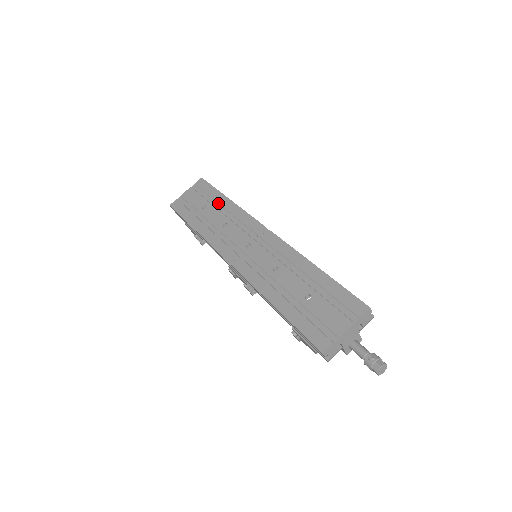
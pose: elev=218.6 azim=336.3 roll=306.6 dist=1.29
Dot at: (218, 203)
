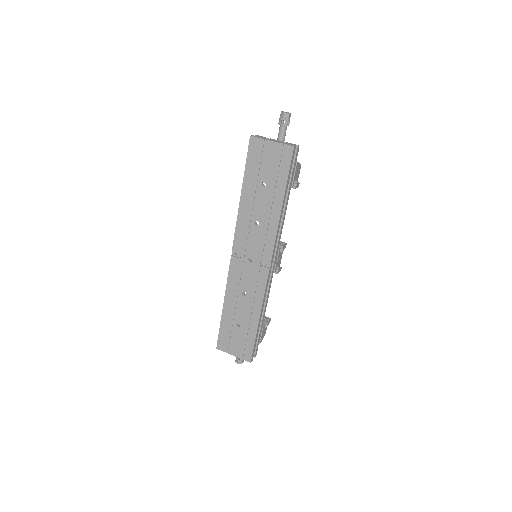
Dot at: (273, 197)
